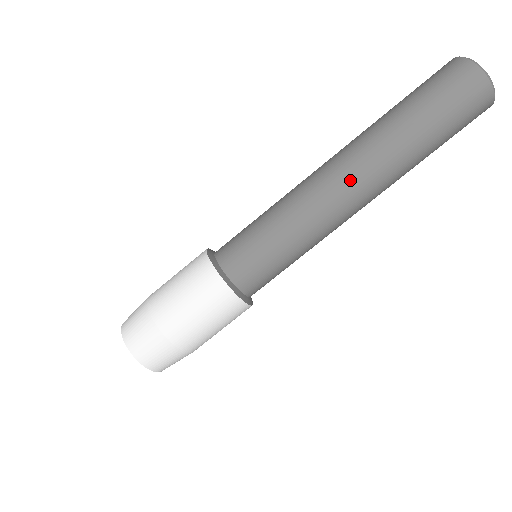
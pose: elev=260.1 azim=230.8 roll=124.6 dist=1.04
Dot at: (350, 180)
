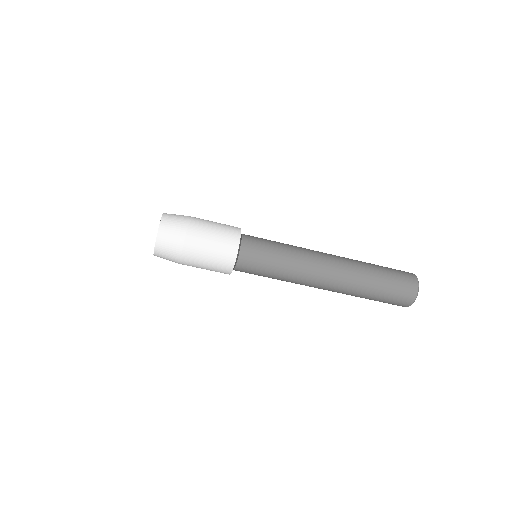
Dot at: (329, 280)
